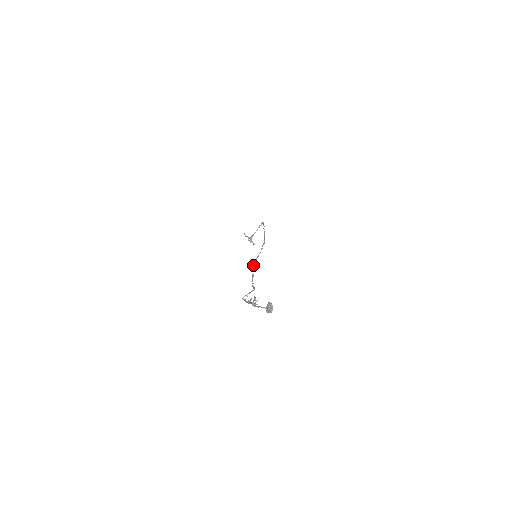
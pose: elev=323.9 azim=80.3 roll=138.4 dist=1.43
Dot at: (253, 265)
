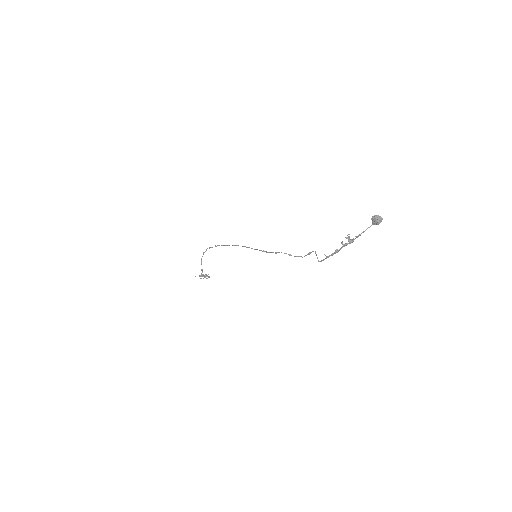
Dot at: (276, 253)
